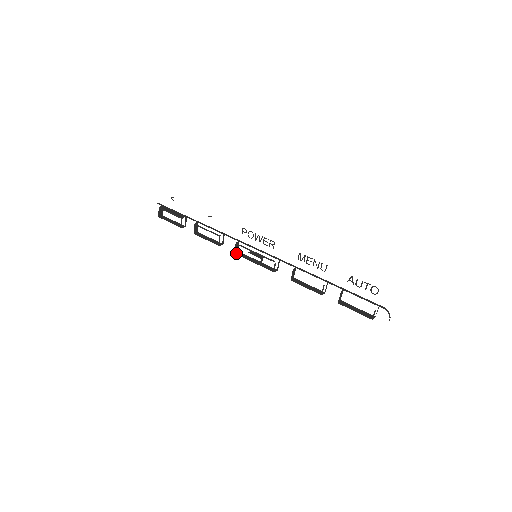
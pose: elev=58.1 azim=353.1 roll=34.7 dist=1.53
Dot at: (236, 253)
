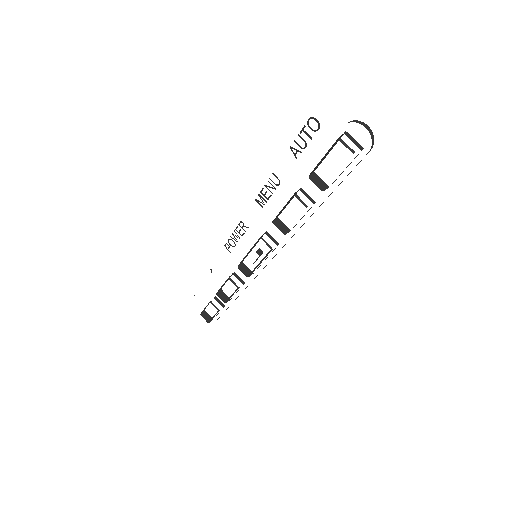
Dot at: (249, 276)
